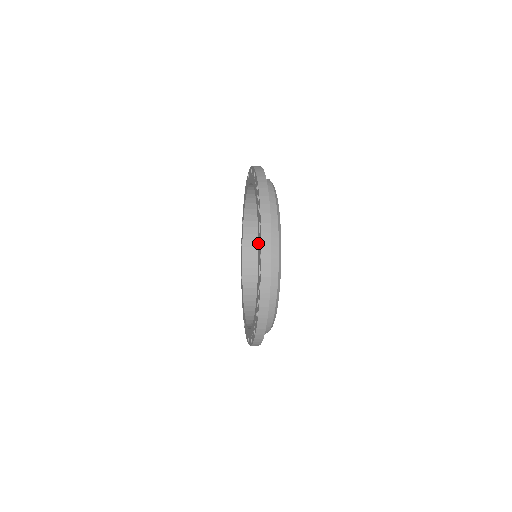
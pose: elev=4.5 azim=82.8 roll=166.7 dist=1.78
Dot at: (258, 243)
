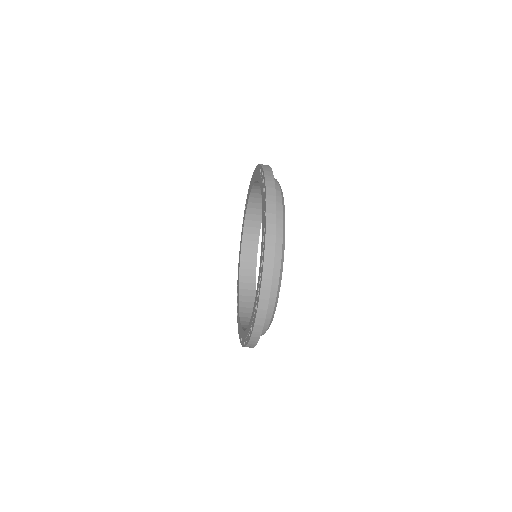
Dot at: (260, 262)
